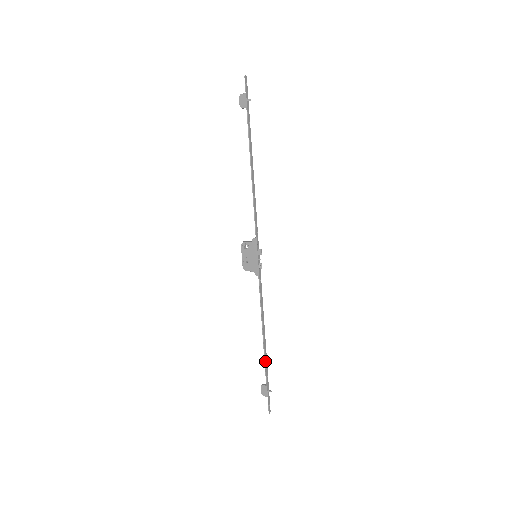
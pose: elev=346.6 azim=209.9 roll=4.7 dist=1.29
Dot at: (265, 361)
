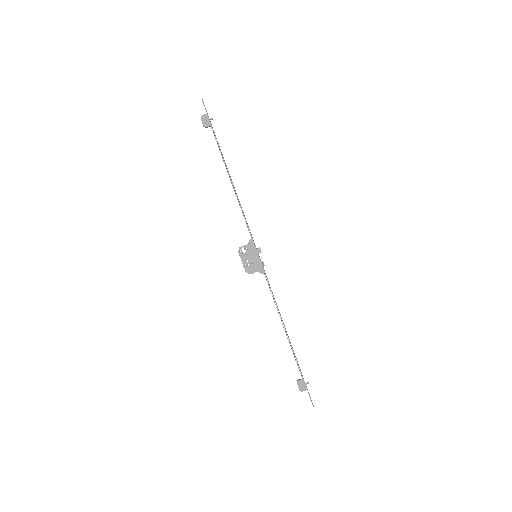
Dot at: (294, 354)
